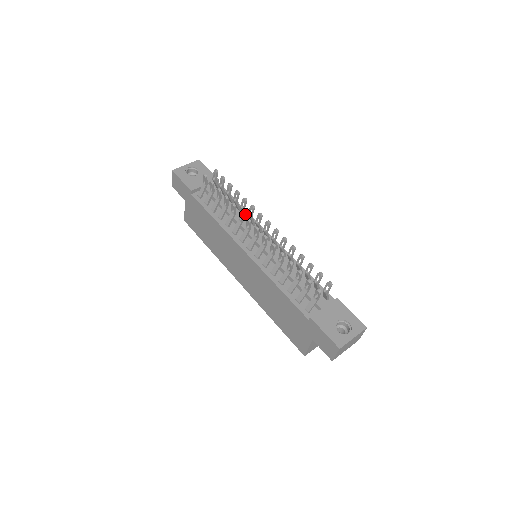
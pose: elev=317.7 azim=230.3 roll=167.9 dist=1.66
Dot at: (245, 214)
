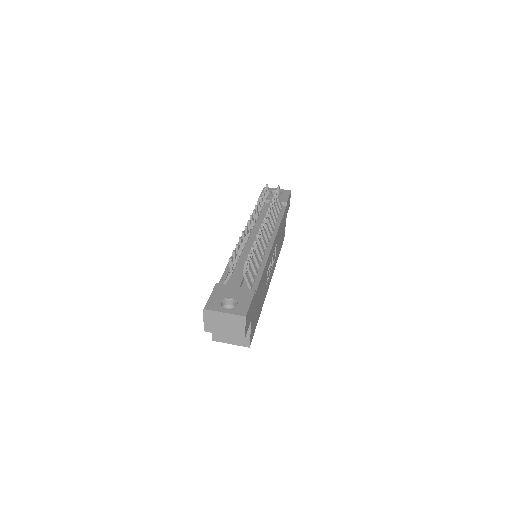
Dot at: (271, 221)
